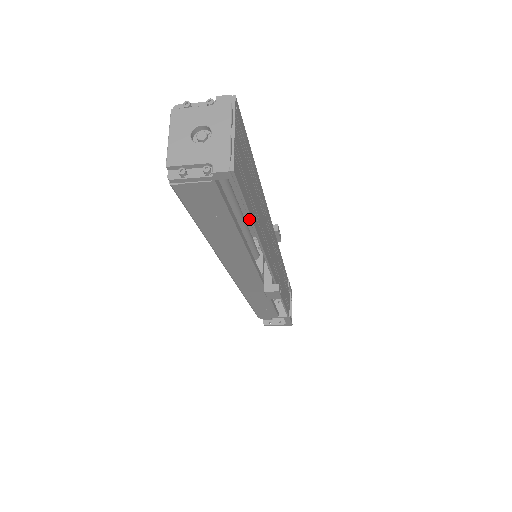
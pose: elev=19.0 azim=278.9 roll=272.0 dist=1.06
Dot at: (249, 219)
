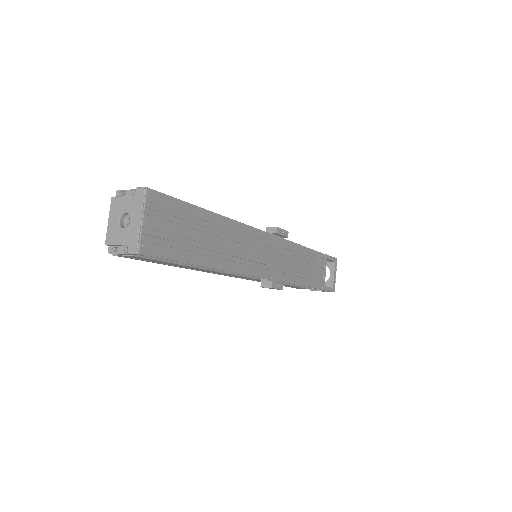
Dot at: occluded
